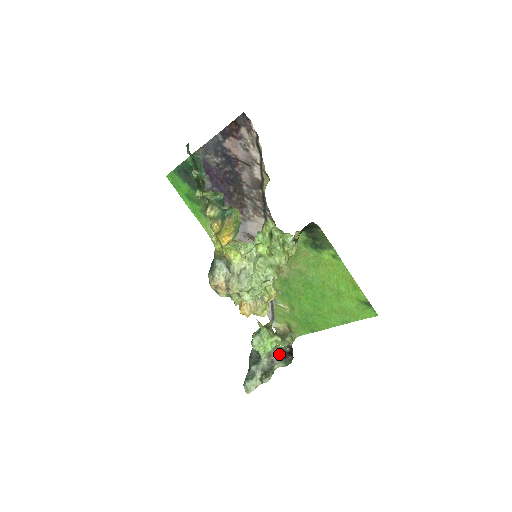
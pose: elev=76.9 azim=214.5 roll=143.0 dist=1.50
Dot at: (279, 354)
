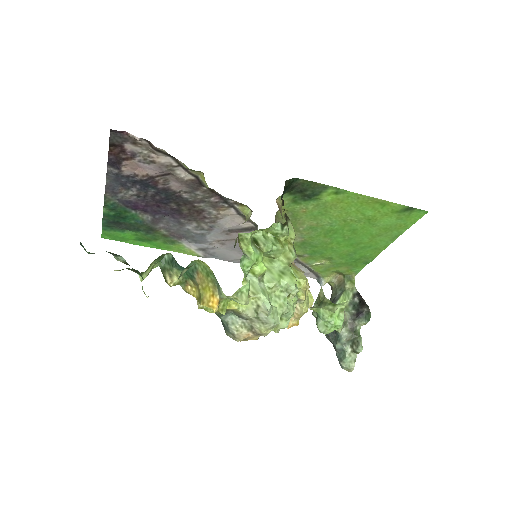
Dot at: (352, 314)
